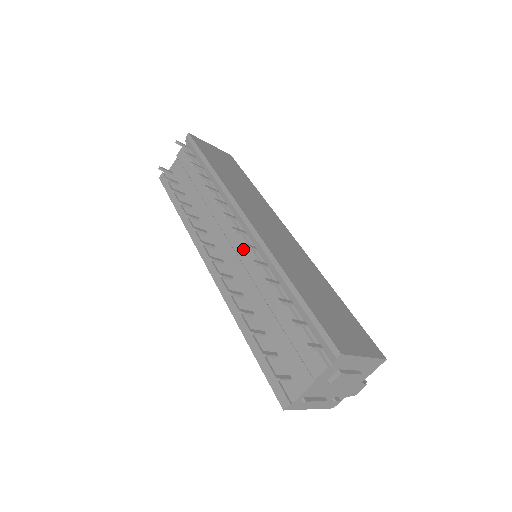
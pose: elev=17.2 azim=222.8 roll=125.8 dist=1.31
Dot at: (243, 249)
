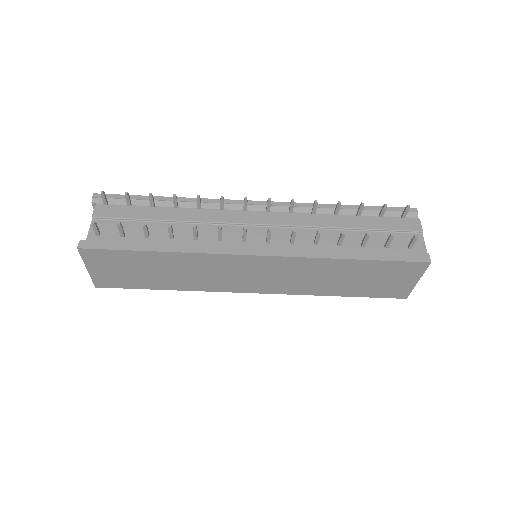
Dot at: (281, 218)
